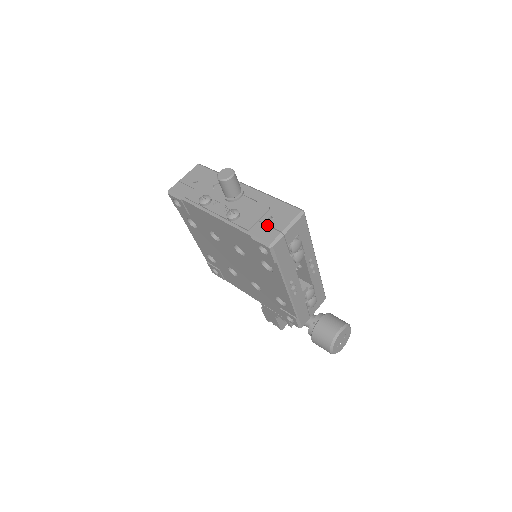
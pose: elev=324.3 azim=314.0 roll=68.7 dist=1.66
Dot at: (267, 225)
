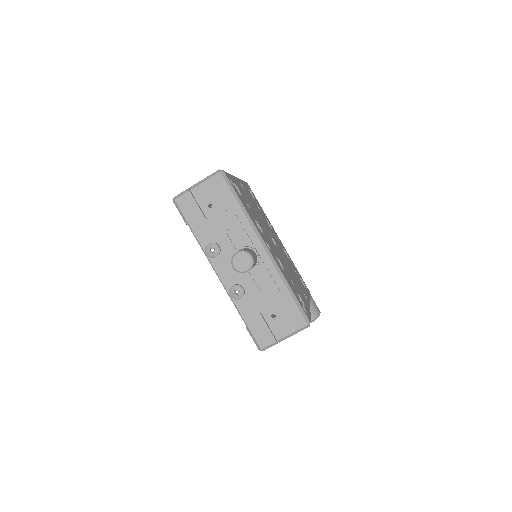
Dot at: (267, 323)
